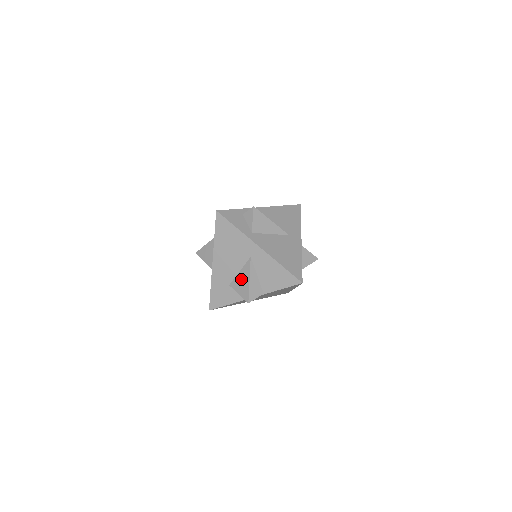
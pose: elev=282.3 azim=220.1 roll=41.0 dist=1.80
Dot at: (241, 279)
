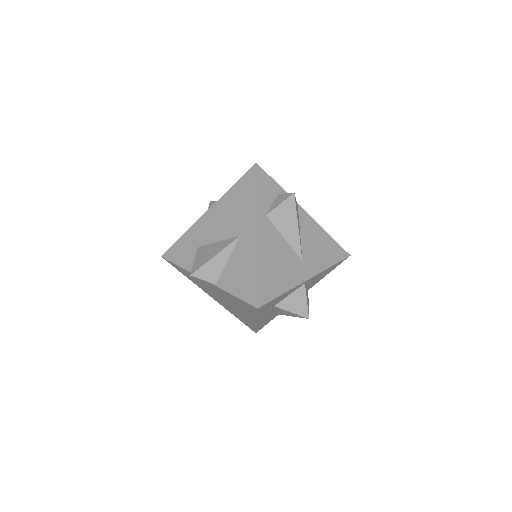
Dot at: (211, 249)
